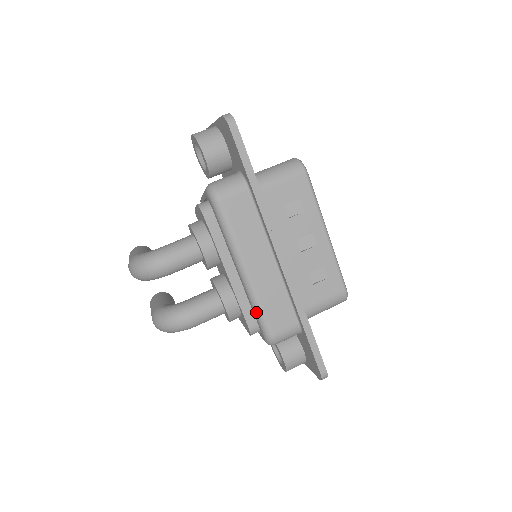
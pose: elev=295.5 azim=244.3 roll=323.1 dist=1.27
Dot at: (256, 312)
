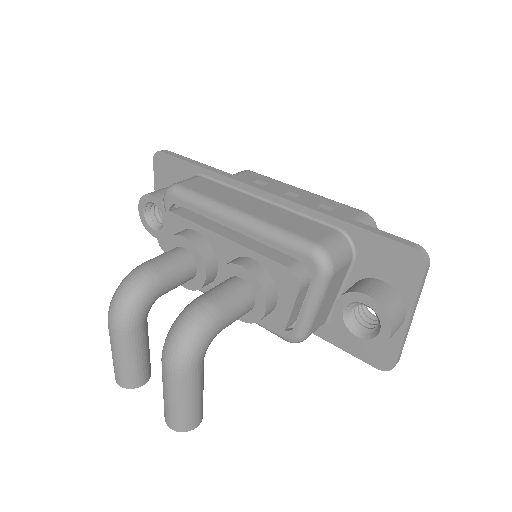
Dot at: (278, 238)
